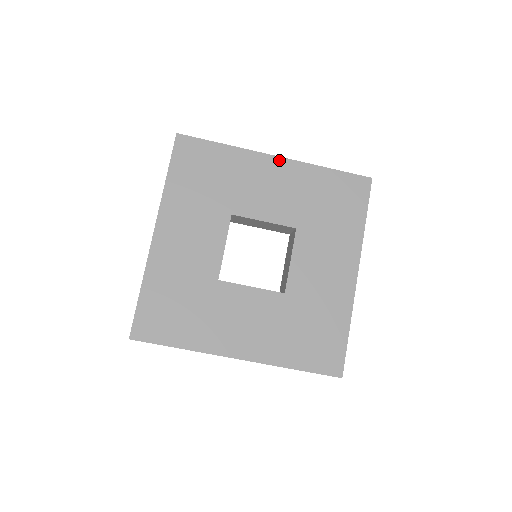
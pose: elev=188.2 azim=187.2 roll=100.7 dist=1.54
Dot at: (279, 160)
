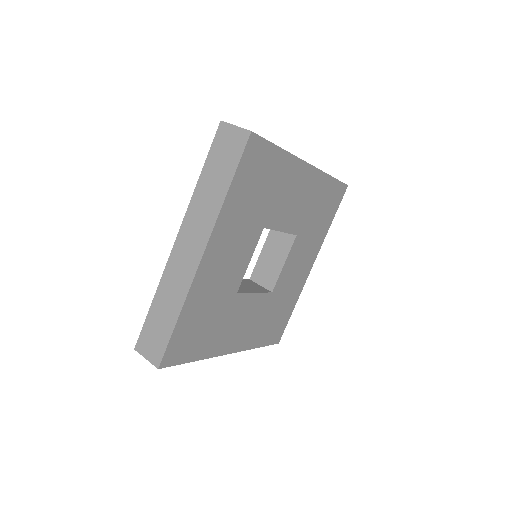
Dot at: (310, 168)
